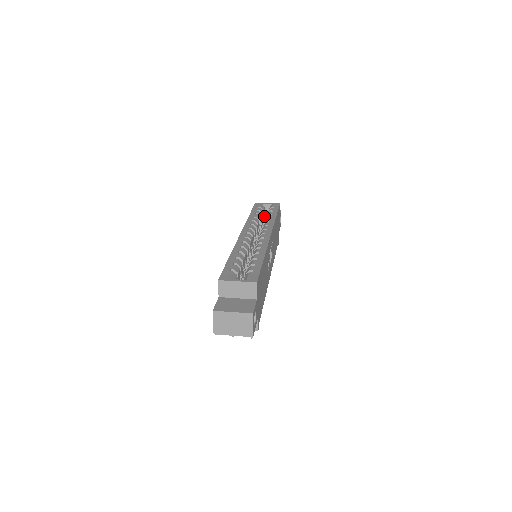
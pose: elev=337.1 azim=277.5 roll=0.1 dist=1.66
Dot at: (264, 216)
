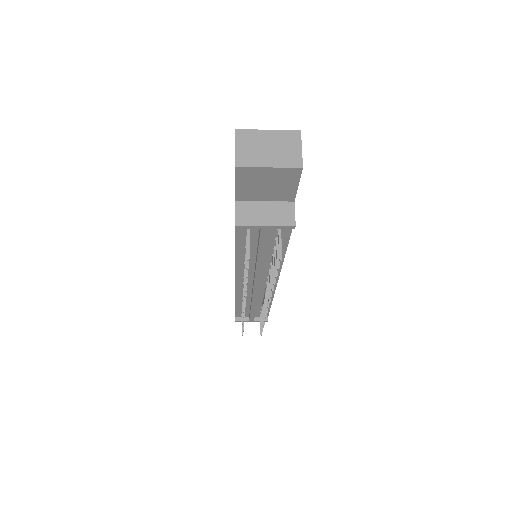
Dot at: occluded
